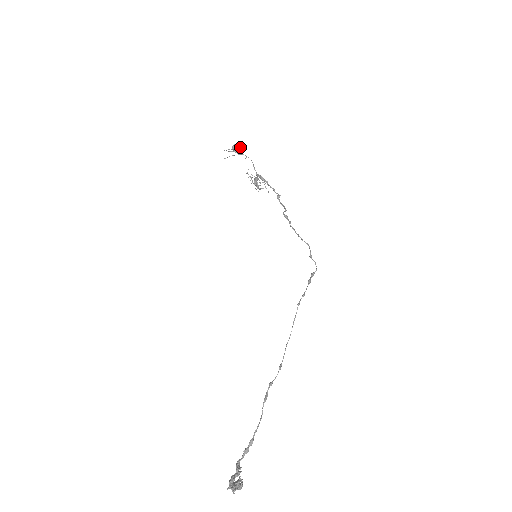
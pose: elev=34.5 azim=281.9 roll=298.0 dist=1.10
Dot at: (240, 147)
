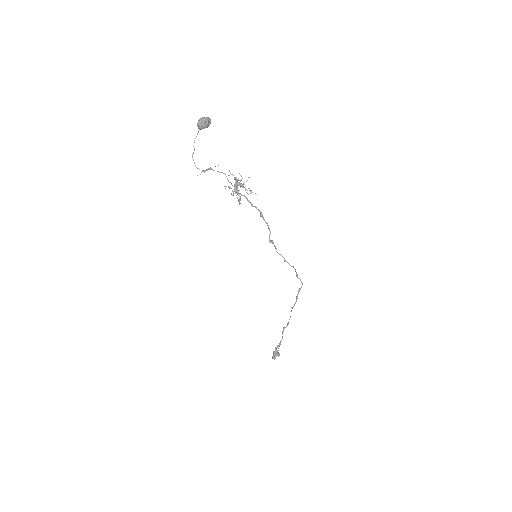
Dot at: (206, 126)
